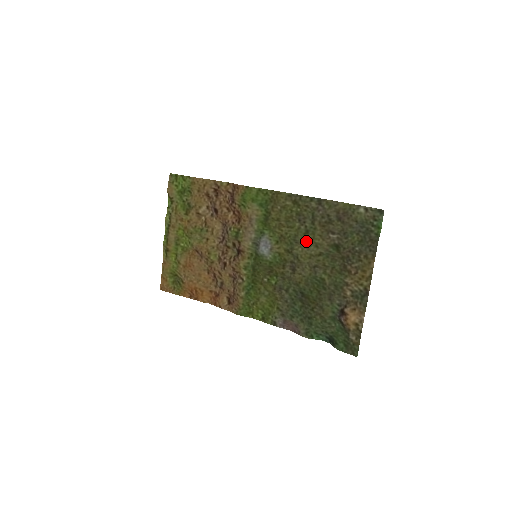
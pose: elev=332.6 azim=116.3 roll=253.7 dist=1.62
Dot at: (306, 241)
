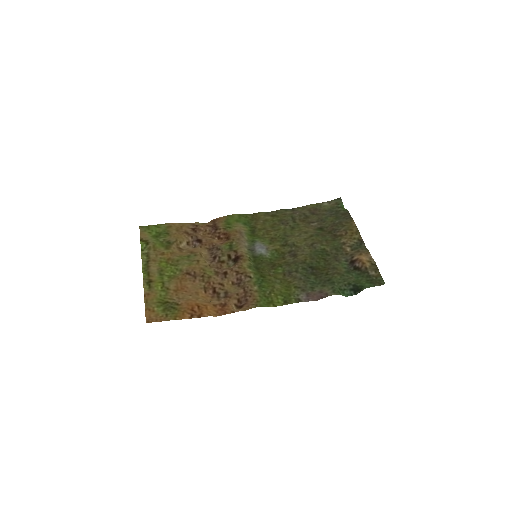
Dot at: (295, 233)
